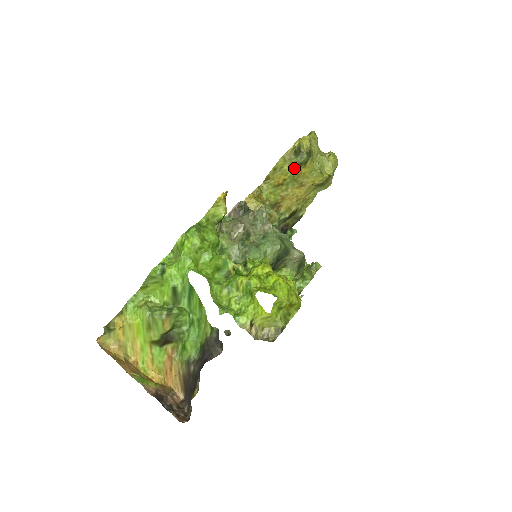
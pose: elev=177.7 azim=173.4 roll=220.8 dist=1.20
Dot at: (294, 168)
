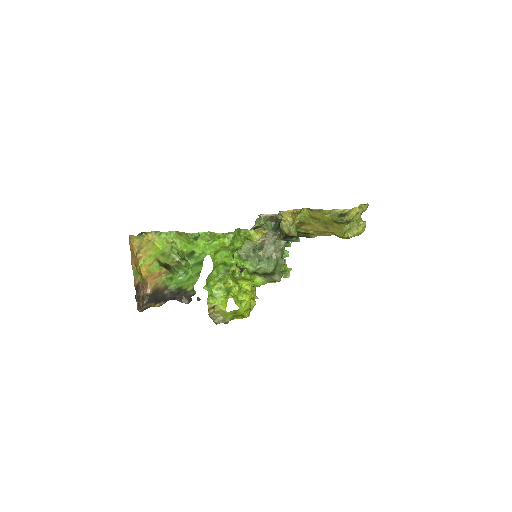
Dot at: (331, 220)
